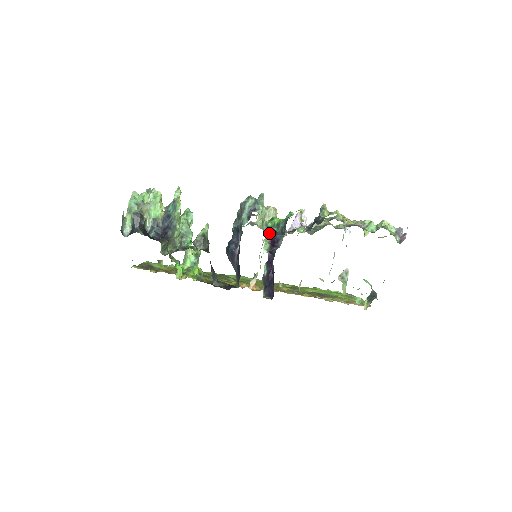
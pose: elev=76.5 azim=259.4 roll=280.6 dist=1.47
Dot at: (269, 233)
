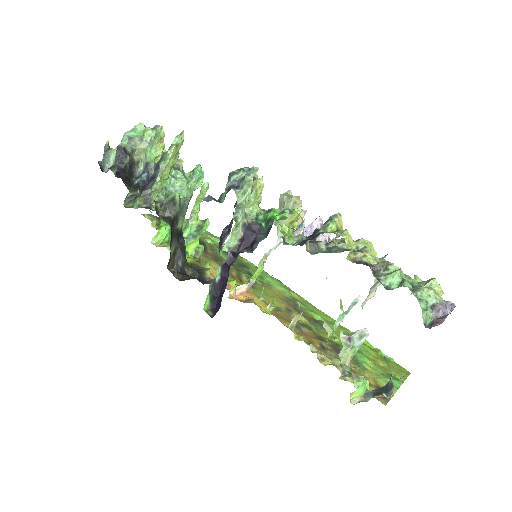
Dot at: (246, 227)
